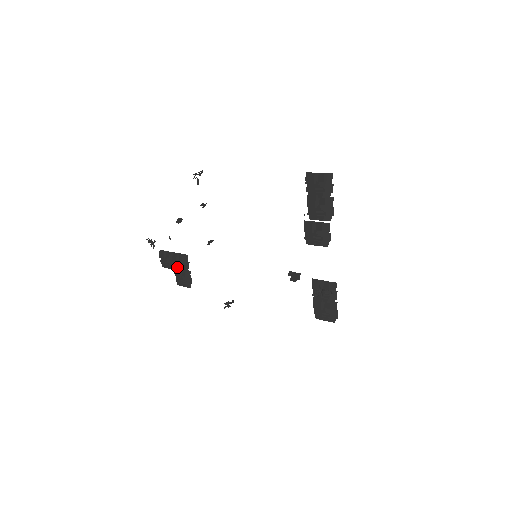
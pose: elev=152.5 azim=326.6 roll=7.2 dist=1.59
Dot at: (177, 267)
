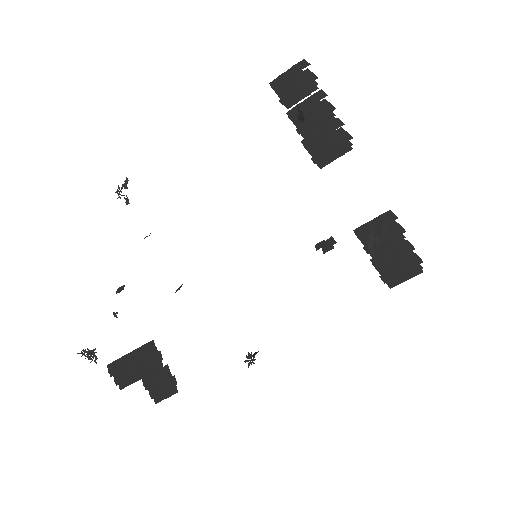
Dot at: (144, 370)
